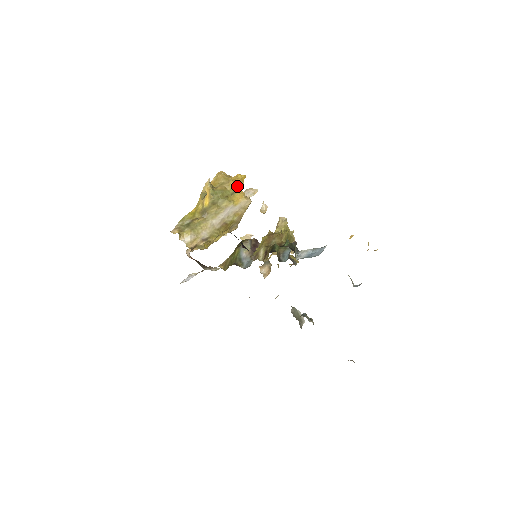
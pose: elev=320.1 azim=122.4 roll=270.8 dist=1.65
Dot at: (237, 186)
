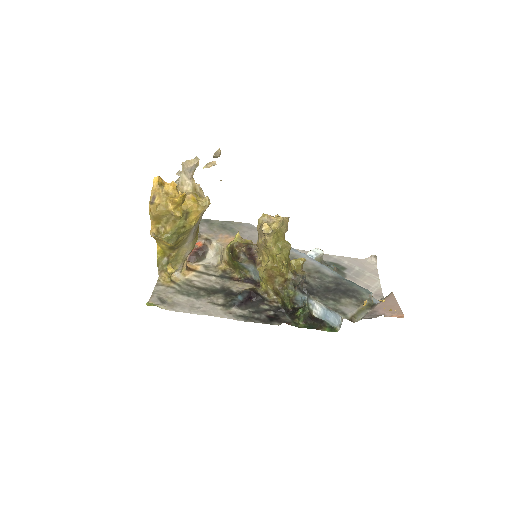
Dot at: (182, 203)
